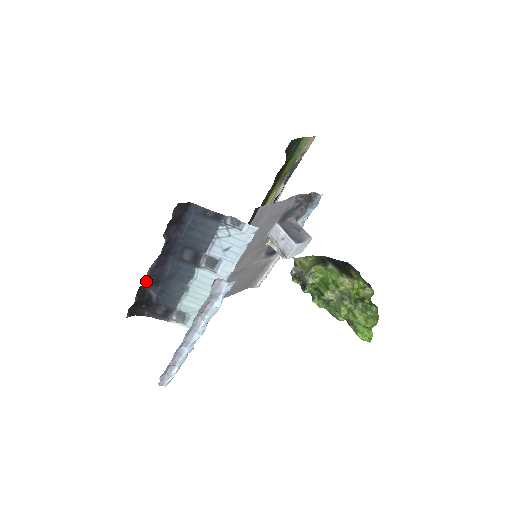
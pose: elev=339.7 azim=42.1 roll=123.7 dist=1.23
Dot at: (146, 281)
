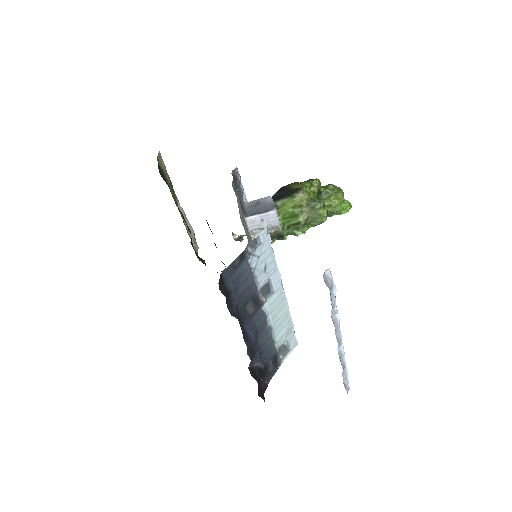
Dot at: occluded
